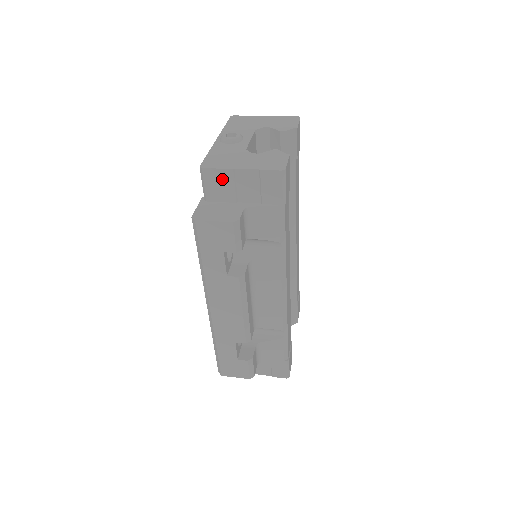
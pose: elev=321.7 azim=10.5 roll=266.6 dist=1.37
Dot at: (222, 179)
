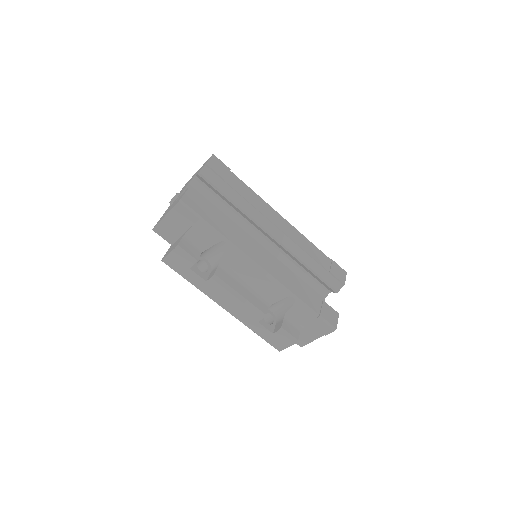
Dot at: (164, 228)
